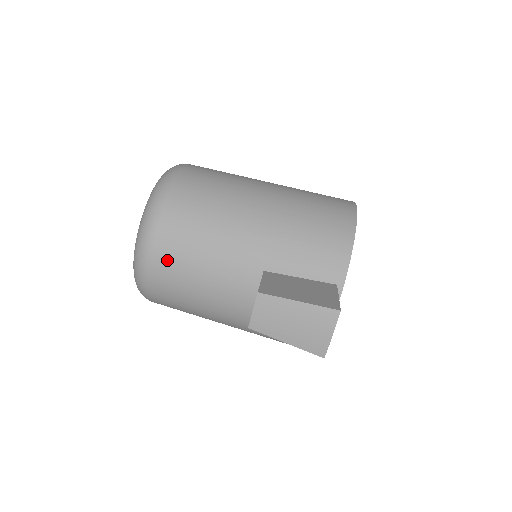
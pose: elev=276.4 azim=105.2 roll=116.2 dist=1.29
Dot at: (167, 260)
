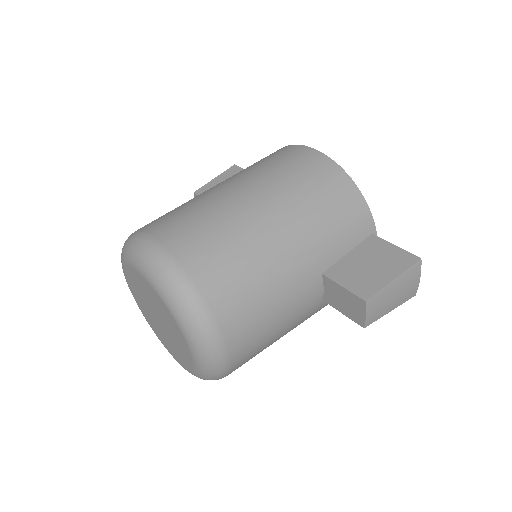
Dot at: (245, 342)
